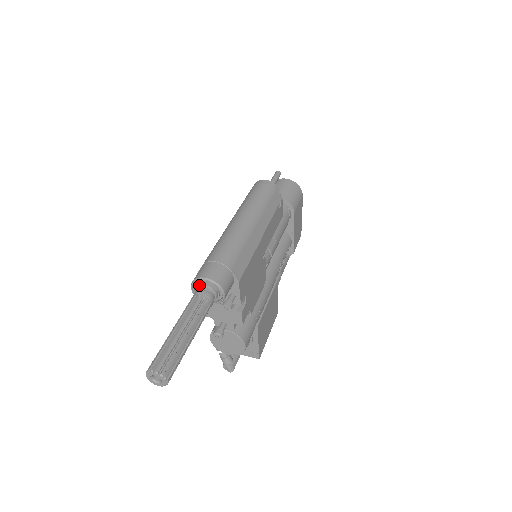
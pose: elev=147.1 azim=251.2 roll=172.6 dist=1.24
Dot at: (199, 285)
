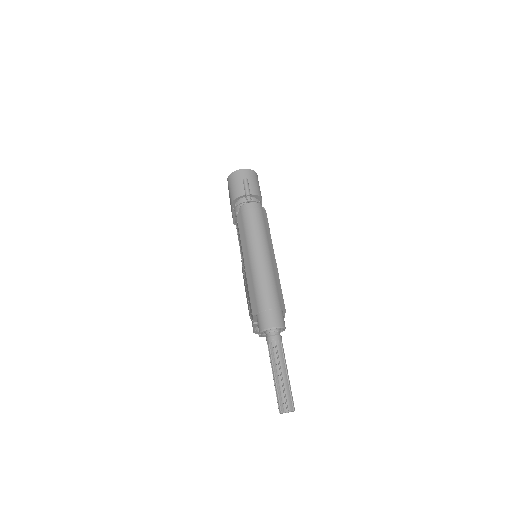
Dot at: (267, 331)
